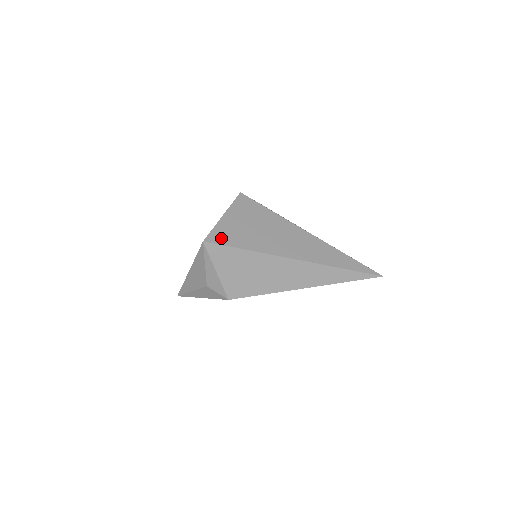
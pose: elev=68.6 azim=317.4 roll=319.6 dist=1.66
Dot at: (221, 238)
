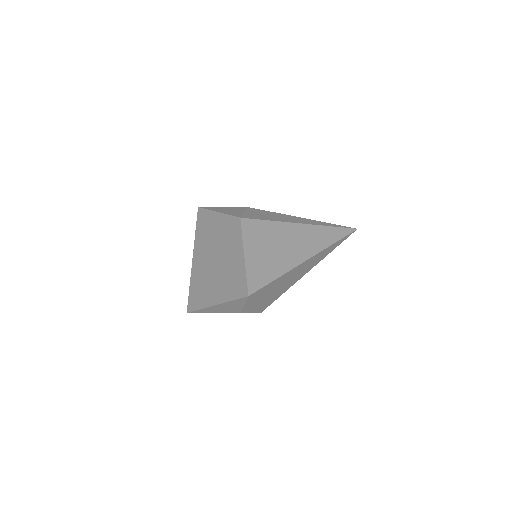
Dot at: (257, 282)
